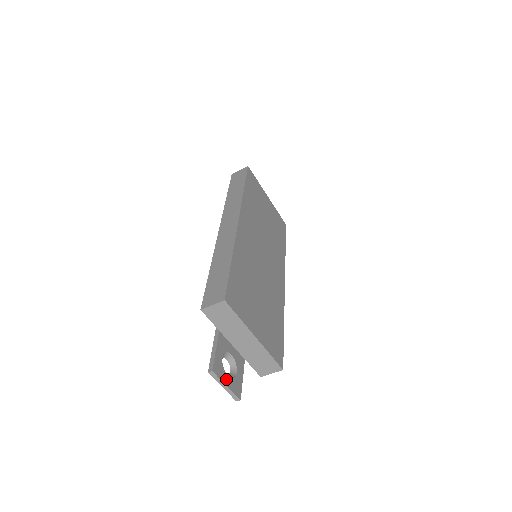
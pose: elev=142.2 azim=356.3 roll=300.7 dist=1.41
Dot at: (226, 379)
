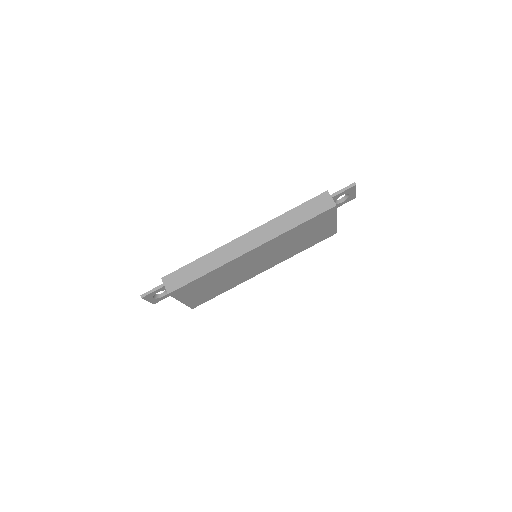
Dot at: (150, 299)
